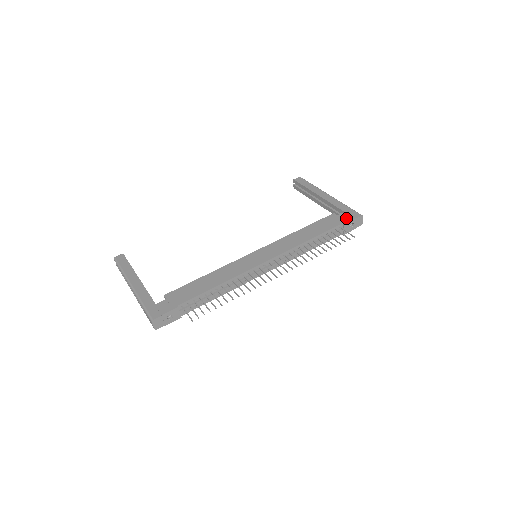
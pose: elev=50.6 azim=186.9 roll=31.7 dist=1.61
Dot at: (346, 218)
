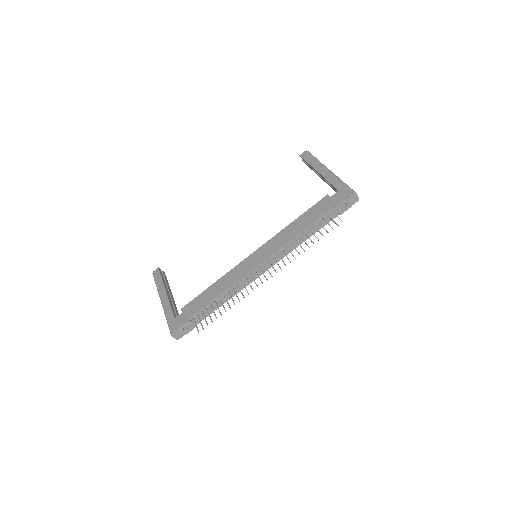
Dot at: (338, 199)
